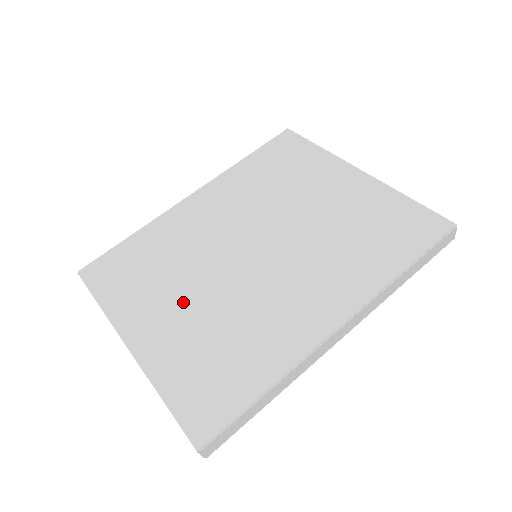
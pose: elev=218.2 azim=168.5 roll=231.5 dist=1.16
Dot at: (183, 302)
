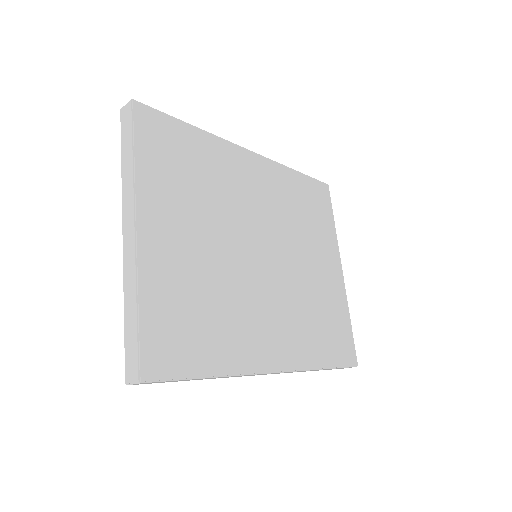
Dot at: (198, 239)
